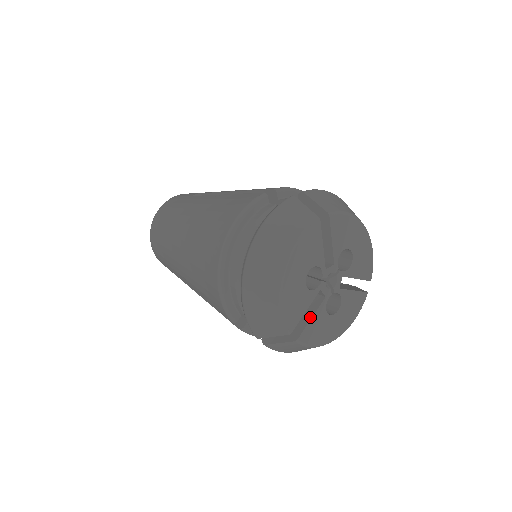
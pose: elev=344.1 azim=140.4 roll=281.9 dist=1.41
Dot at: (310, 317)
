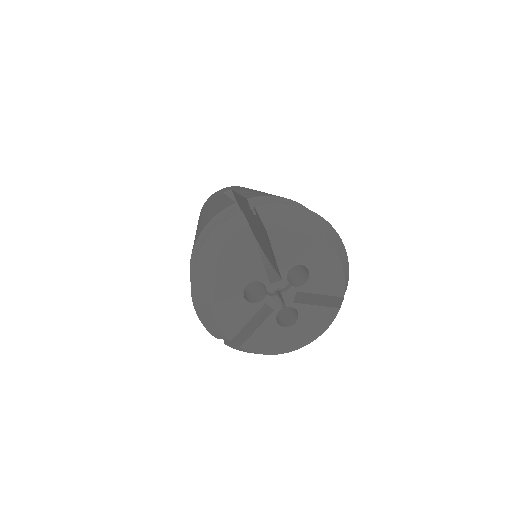
Dot at: (257, 327)
